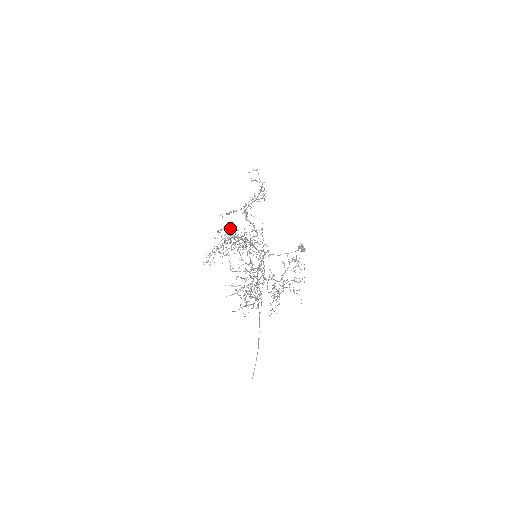
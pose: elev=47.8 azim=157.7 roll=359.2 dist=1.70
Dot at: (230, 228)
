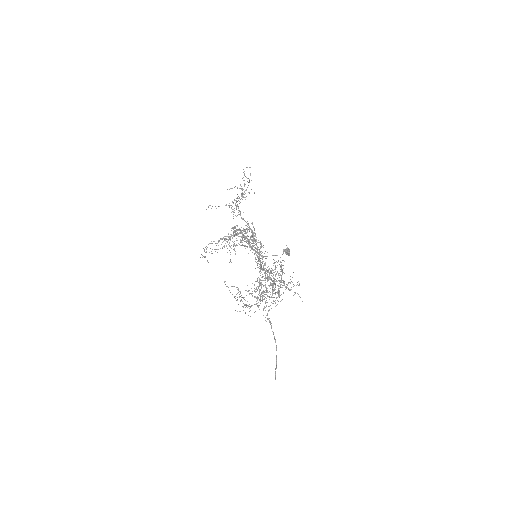
Dot at: (247, 226)
